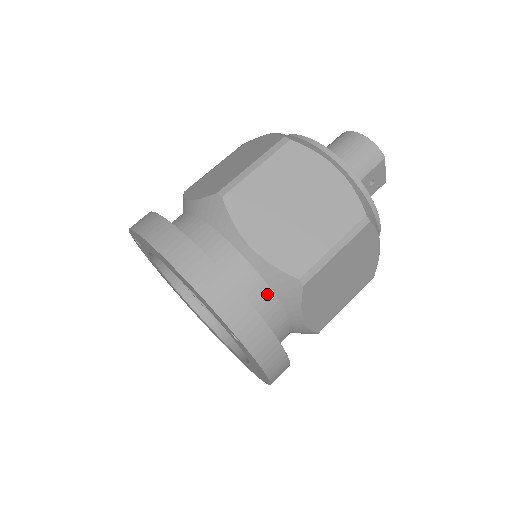
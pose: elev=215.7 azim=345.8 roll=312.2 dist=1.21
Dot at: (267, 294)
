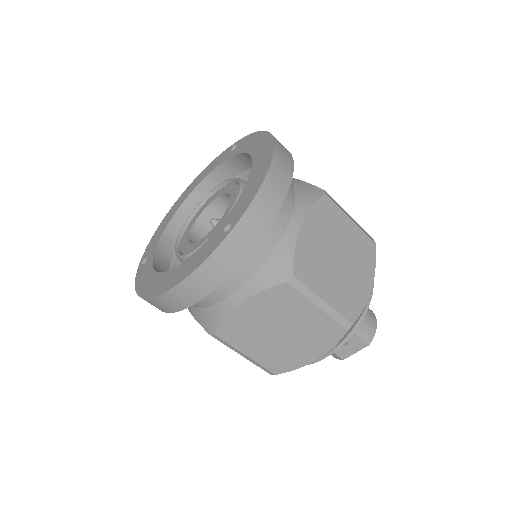
Dot at: (264, 254)
